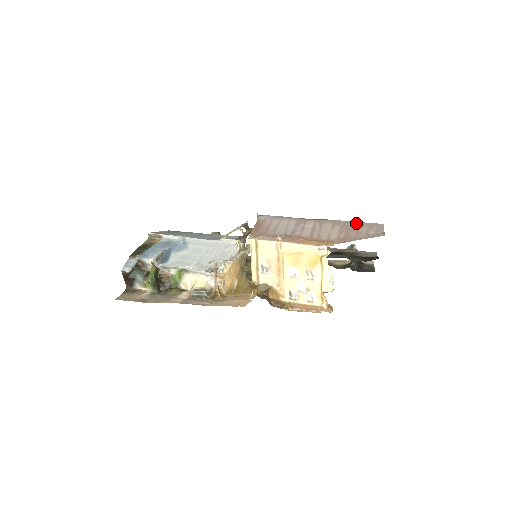
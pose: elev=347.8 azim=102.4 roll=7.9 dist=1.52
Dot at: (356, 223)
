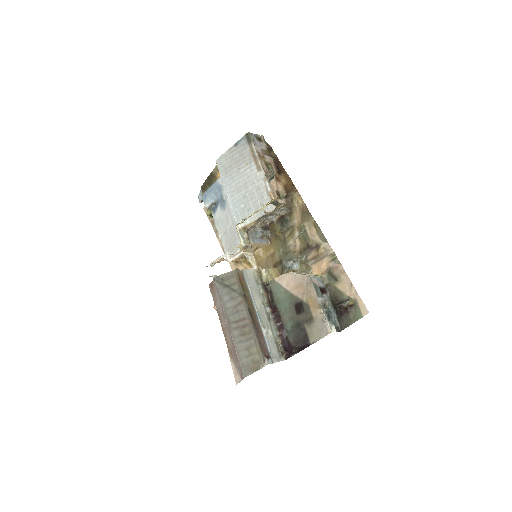
Dot at: (237, 357)
